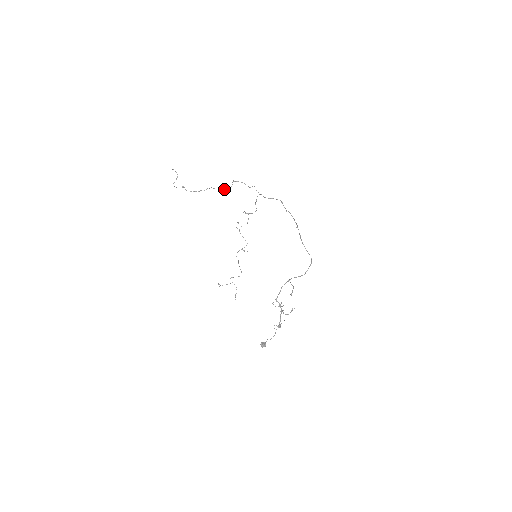
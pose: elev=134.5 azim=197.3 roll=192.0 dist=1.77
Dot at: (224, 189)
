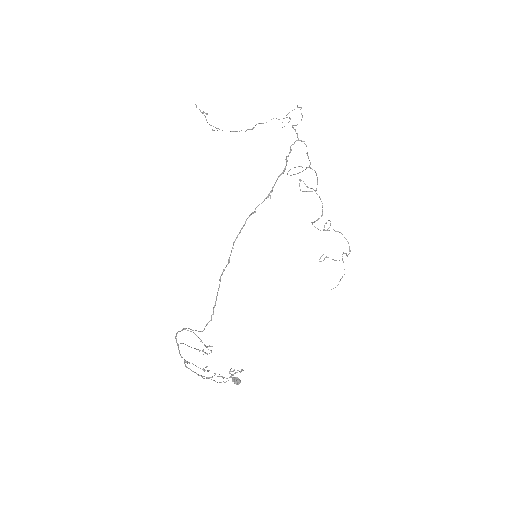
Dot at: occluded
